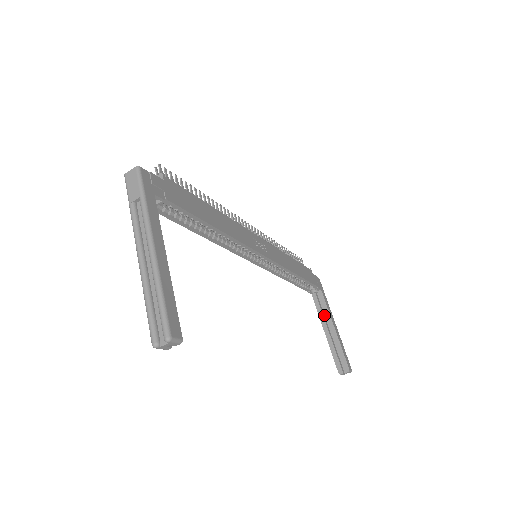
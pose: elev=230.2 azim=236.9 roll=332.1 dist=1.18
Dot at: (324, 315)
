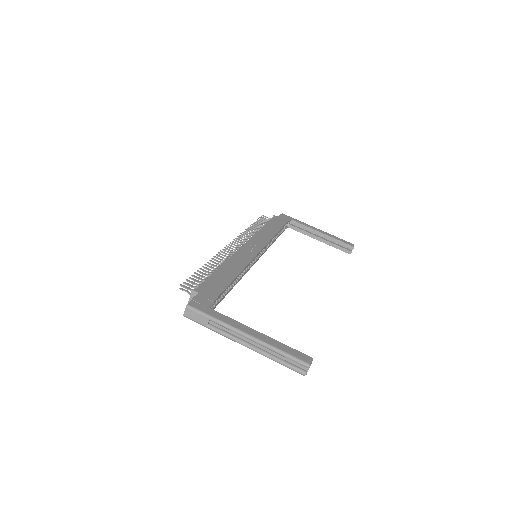
Dot at: (307, 231)
